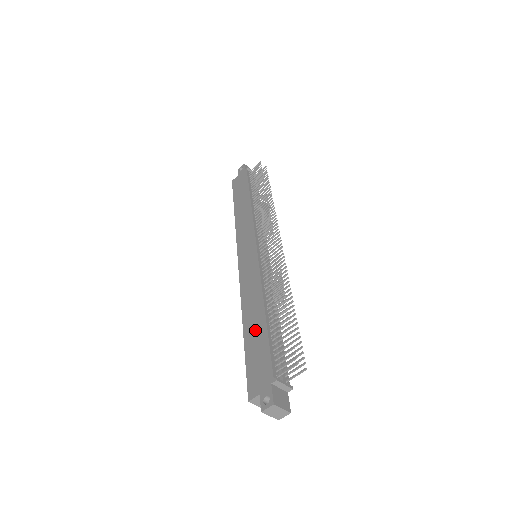
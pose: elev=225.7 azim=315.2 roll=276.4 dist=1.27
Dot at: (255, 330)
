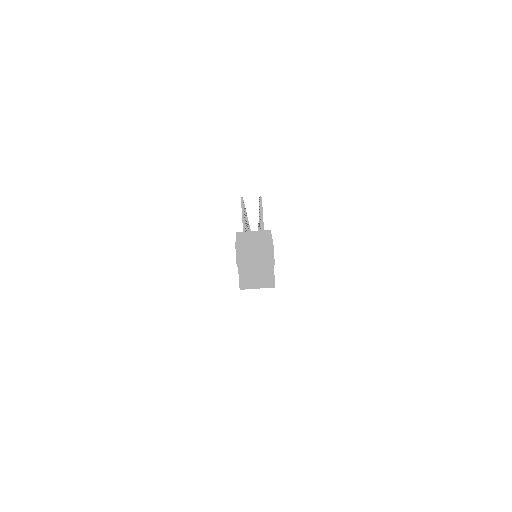
Dot at: occluded
